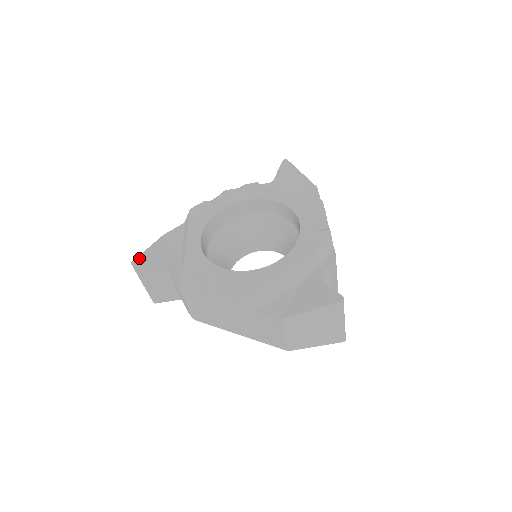
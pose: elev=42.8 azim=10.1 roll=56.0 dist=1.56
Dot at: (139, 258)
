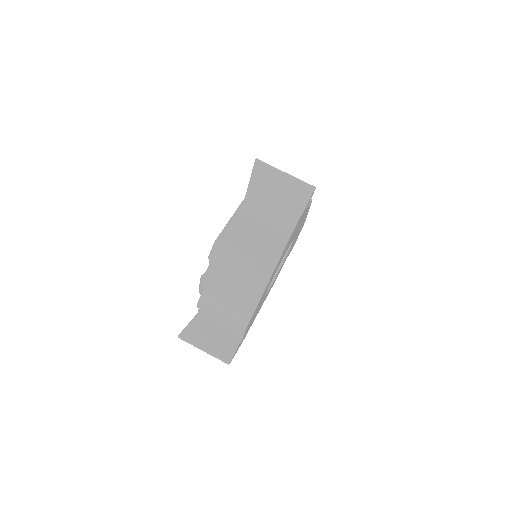
Dot at: occluded
